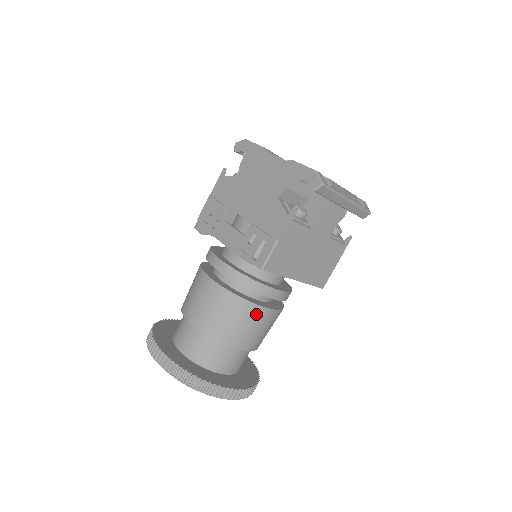
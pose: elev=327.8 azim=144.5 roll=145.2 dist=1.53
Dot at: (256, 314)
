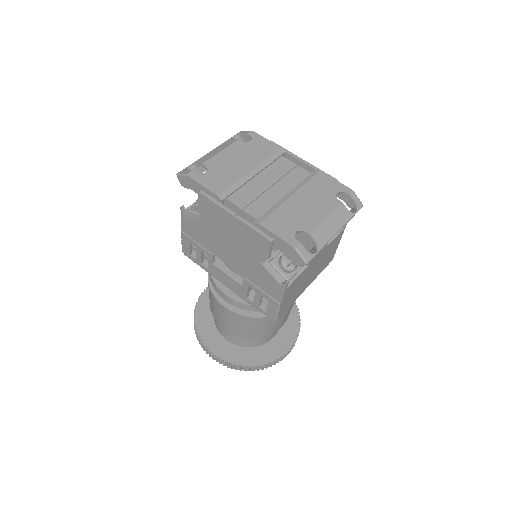
Dot at: occluded
